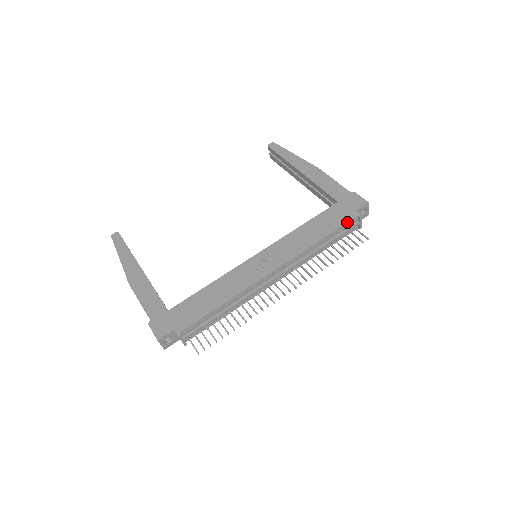
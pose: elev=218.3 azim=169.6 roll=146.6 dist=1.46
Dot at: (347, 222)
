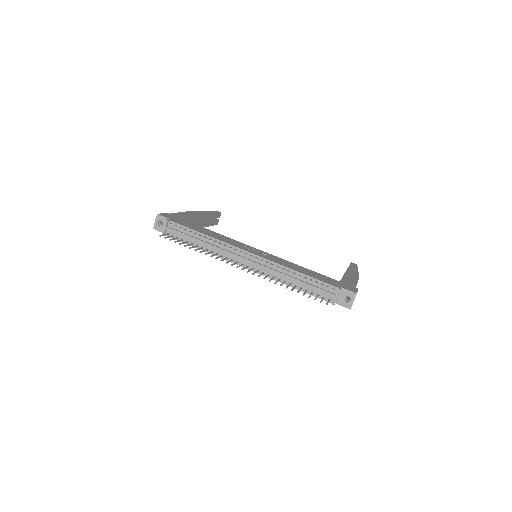
Dot at: (326, 282)
